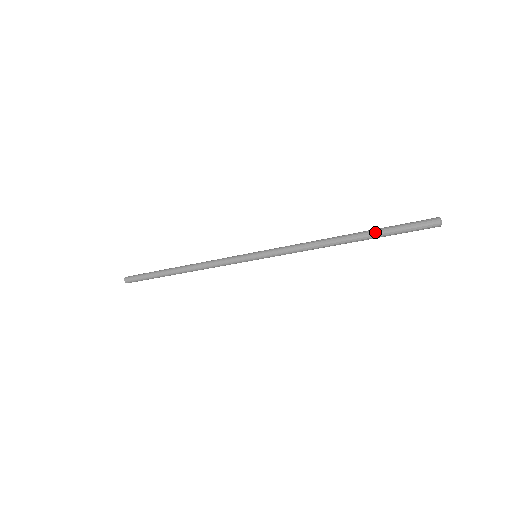
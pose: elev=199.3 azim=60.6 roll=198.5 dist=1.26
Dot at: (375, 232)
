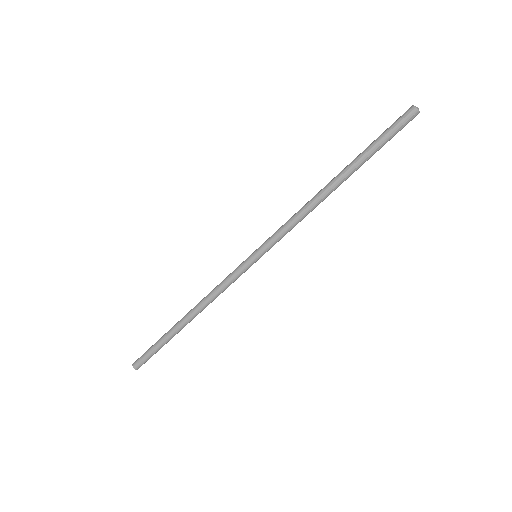
Dot at: (359, 155)
